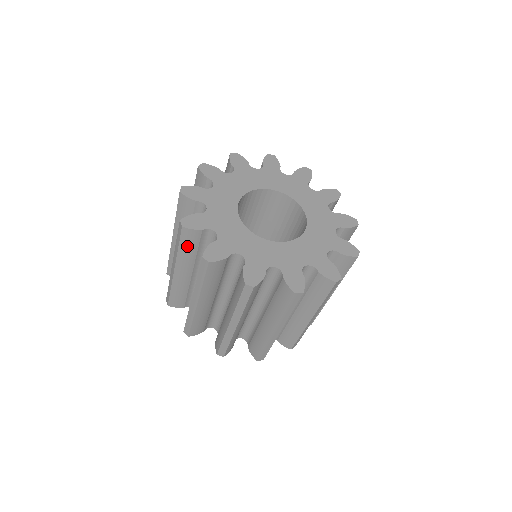
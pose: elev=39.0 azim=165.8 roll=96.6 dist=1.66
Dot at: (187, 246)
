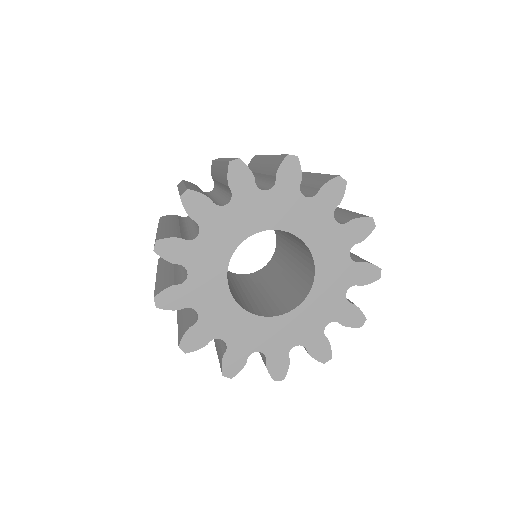
Dot at: occluded
